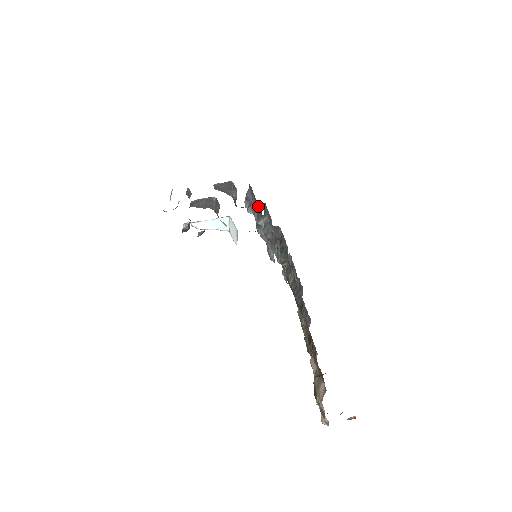
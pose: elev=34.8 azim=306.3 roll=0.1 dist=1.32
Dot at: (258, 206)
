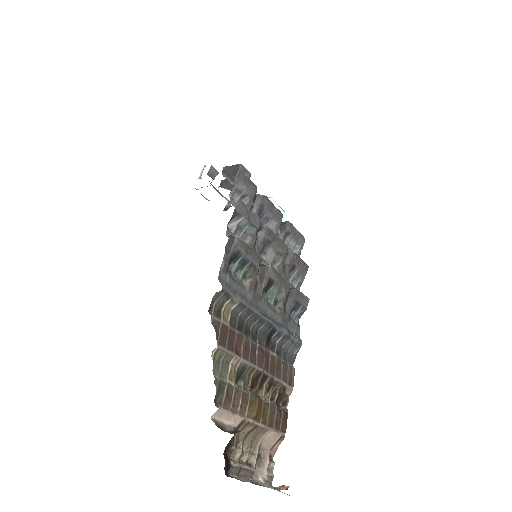
Dot at: (264, 196)
